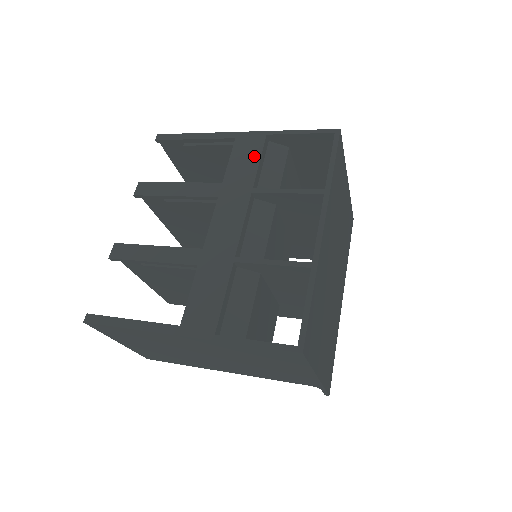
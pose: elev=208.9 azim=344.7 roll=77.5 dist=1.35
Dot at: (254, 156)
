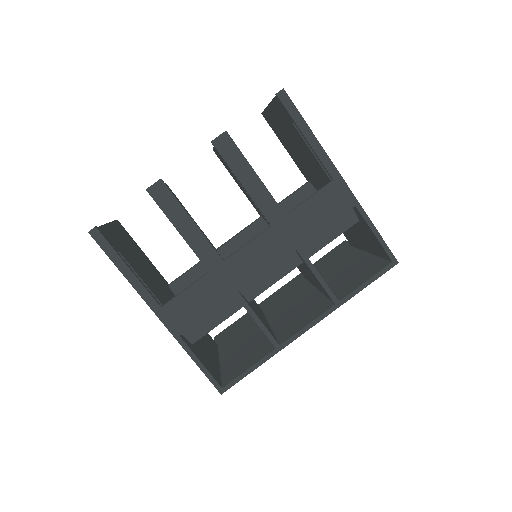
Dot at: (328, 217)
